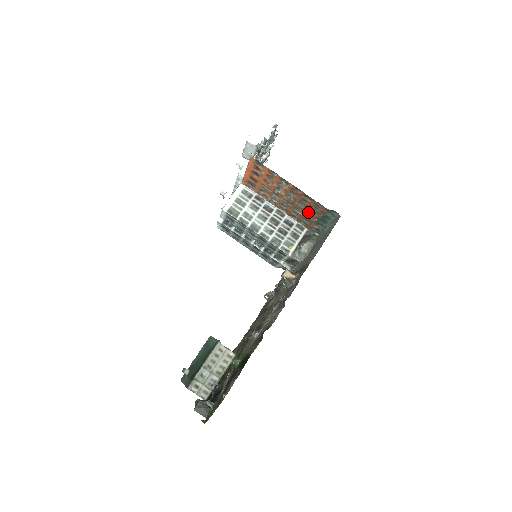
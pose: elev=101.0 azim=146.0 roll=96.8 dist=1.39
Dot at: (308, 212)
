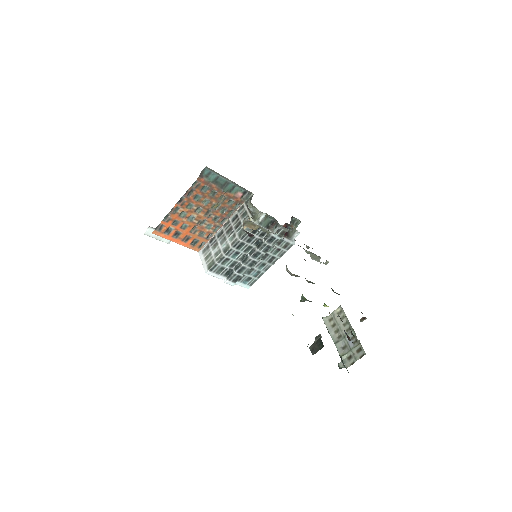
Dot at: (214, 197)
